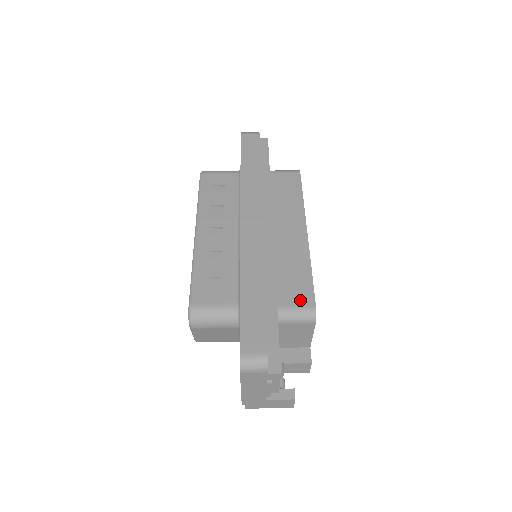
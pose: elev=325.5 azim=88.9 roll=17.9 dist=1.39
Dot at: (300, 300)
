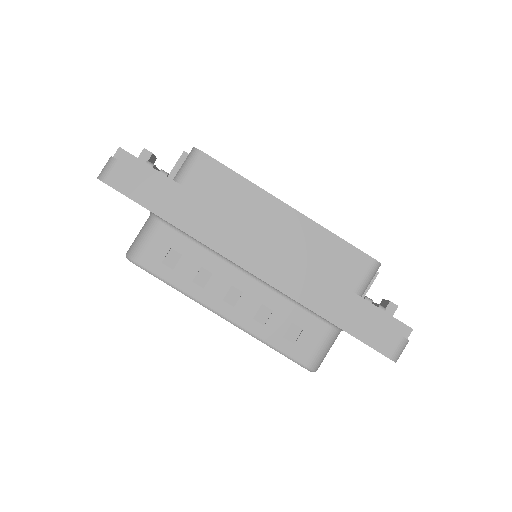
Dot at: (360, 268)
